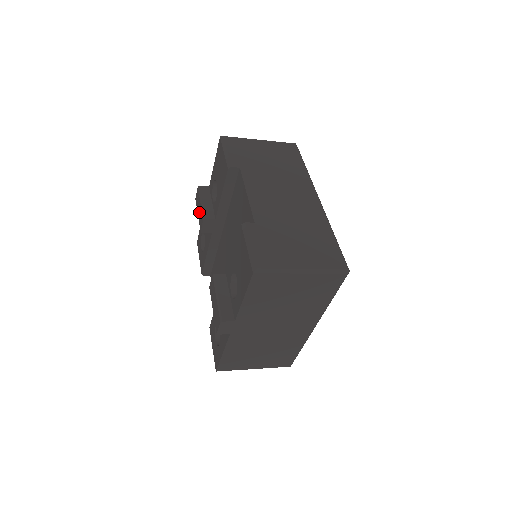
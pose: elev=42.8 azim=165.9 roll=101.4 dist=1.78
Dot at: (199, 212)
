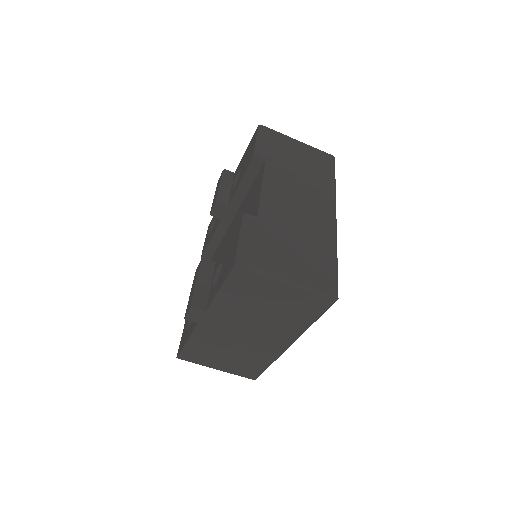
Dot at: (215, 194)
